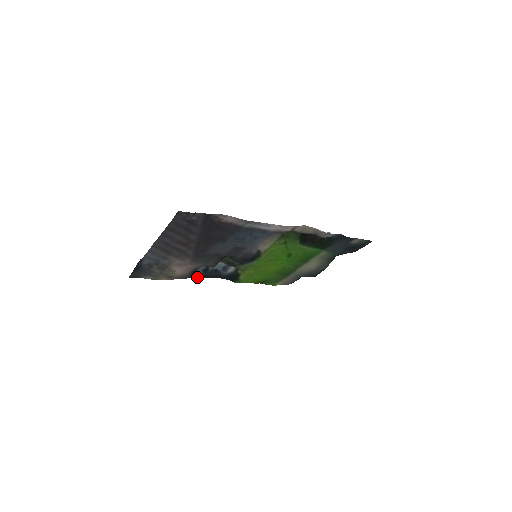
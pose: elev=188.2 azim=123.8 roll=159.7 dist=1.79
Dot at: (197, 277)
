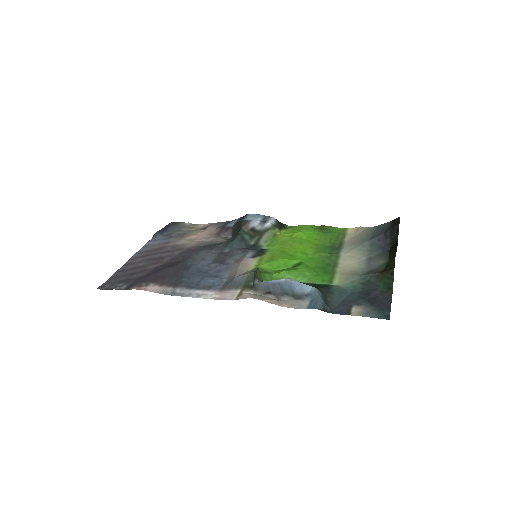
Dot at: occluded
